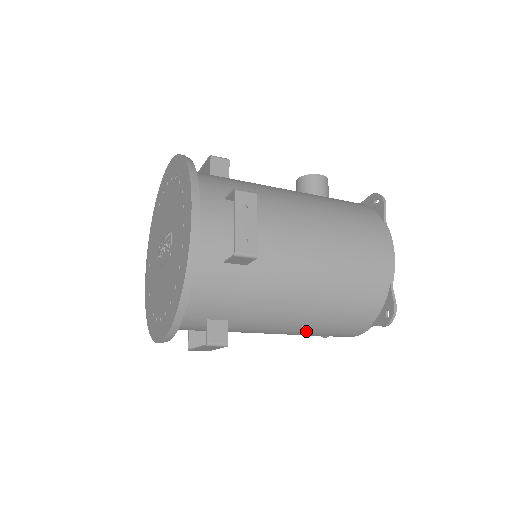
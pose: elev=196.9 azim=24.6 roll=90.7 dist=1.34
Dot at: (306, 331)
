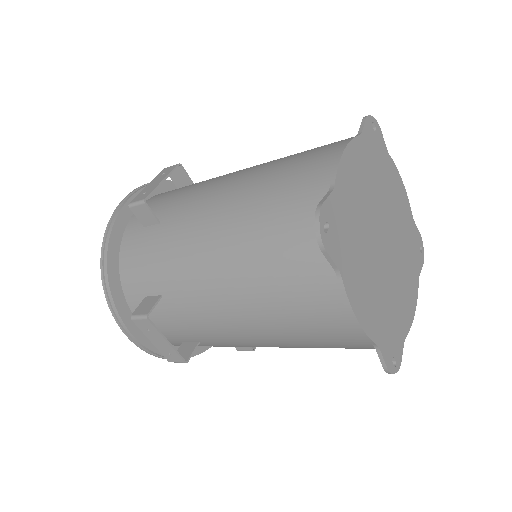
Dot at: (258, 307)
